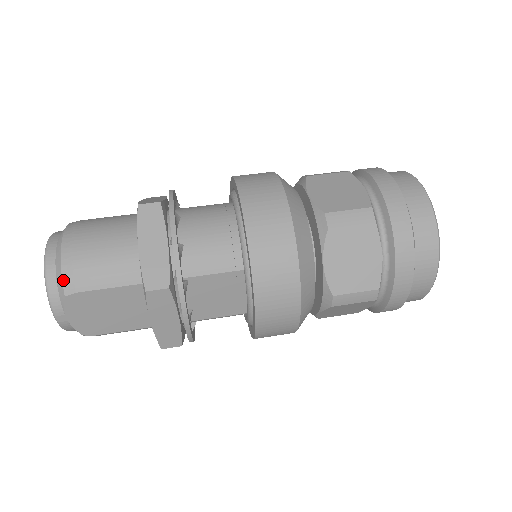
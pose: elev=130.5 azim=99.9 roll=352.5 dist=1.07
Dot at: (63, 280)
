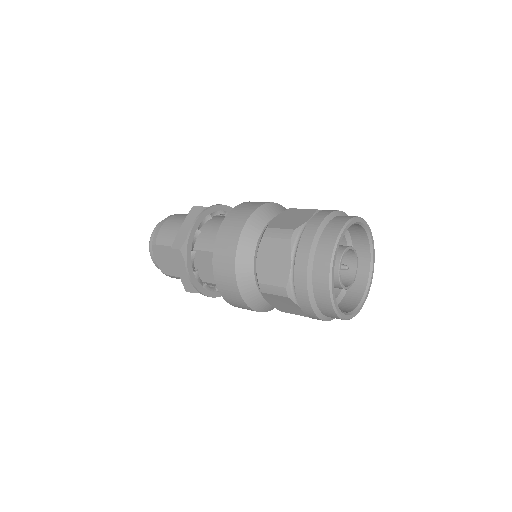
Dot at: (154, 237)
